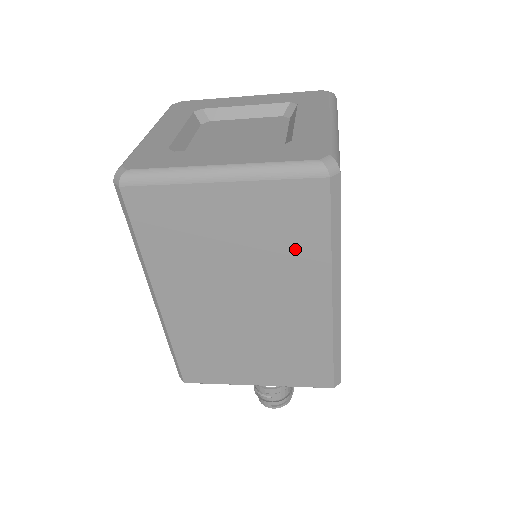
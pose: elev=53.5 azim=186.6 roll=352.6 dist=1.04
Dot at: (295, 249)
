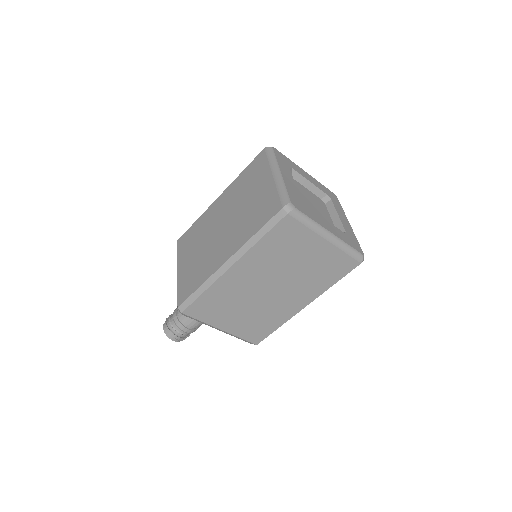
Dot at: (319, 280)
